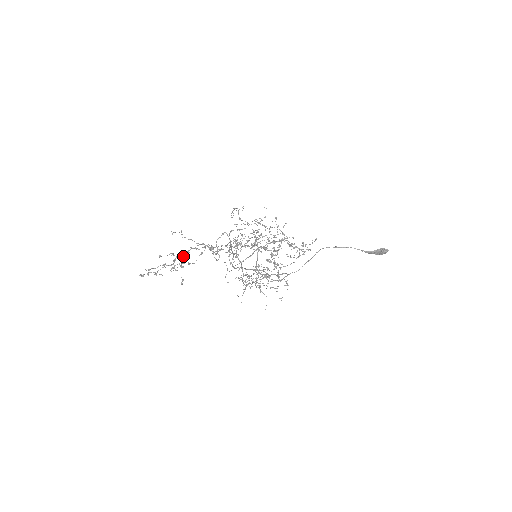
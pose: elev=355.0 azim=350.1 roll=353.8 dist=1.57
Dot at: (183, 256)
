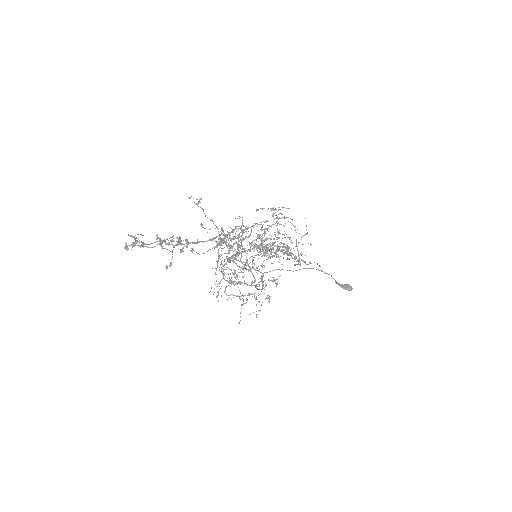
Dot at: (194, 243)
